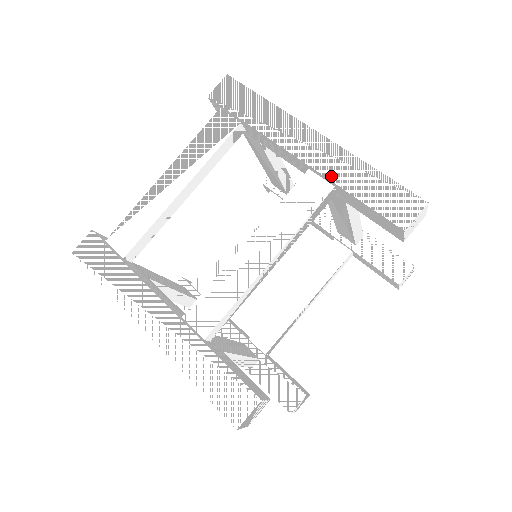
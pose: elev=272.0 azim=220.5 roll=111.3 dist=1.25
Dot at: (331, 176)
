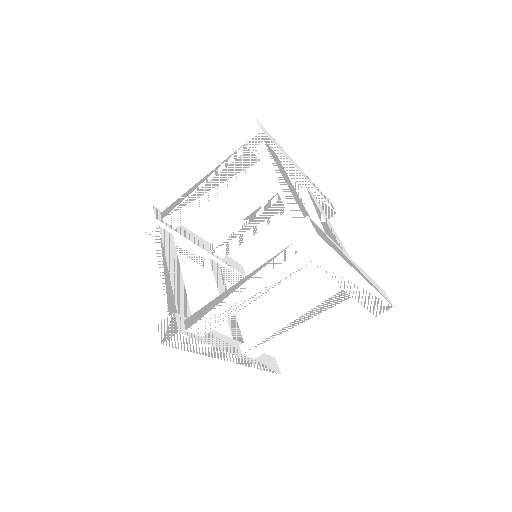
Dot at: (356, 298)
